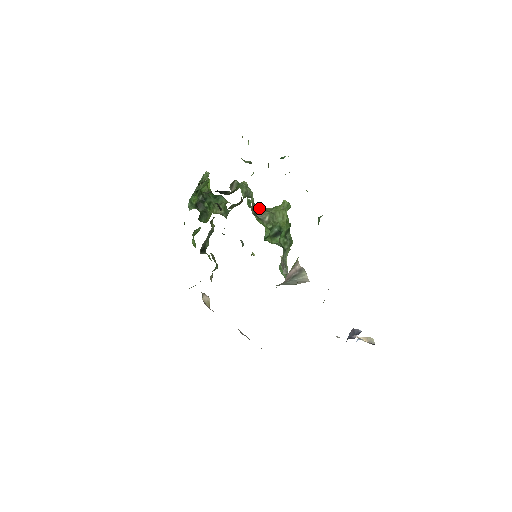
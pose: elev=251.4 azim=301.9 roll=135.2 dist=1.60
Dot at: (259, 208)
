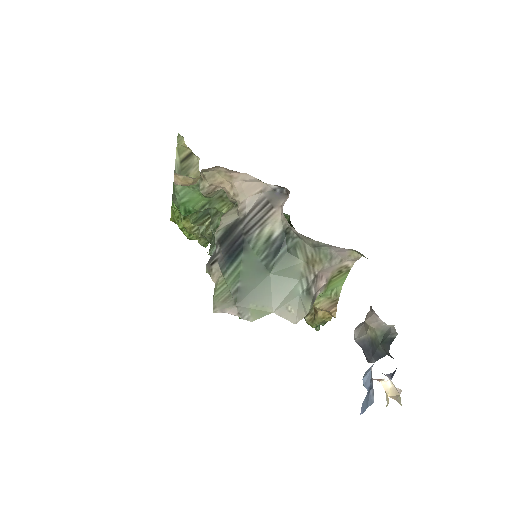
Dot at: occluded
